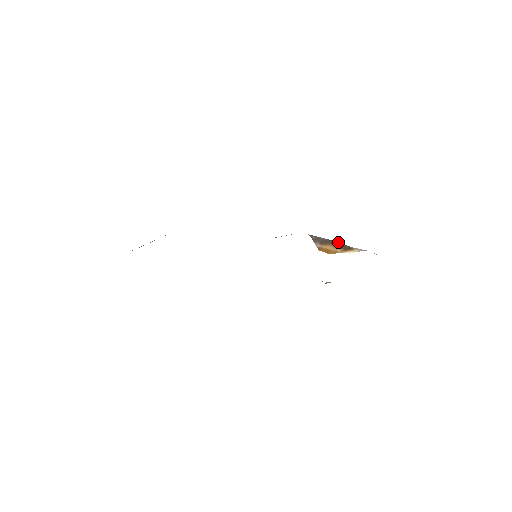
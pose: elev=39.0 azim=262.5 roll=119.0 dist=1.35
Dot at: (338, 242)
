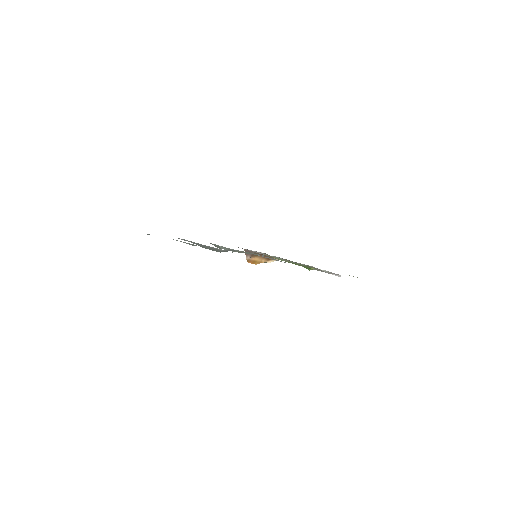
Dot at: occluded
